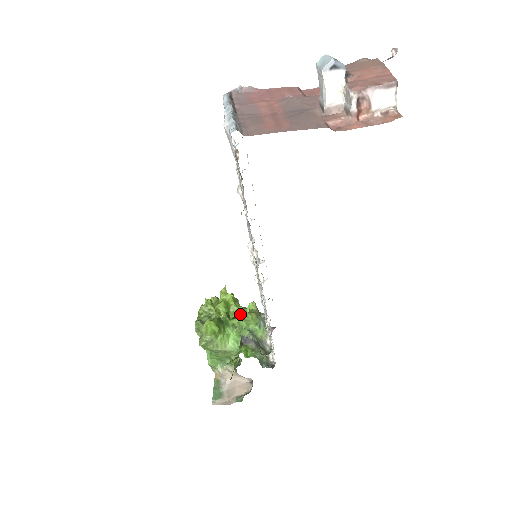
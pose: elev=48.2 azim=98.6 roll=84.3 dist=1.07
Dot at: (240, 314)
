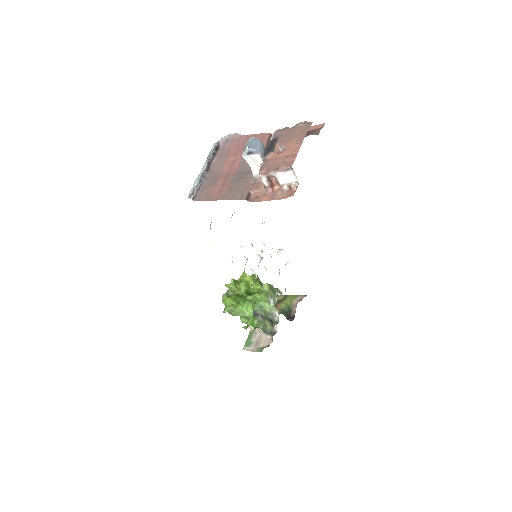
Dot at: (258, 291)
